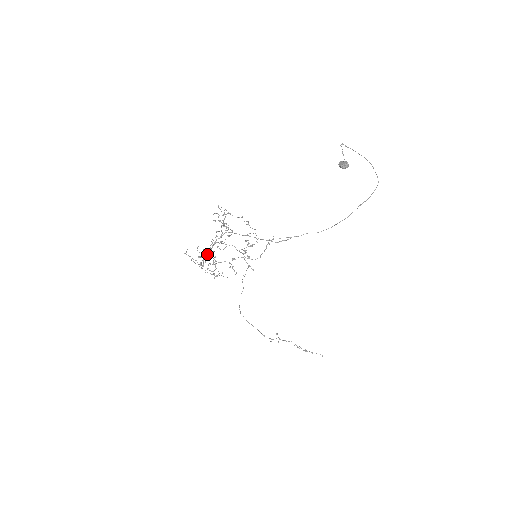
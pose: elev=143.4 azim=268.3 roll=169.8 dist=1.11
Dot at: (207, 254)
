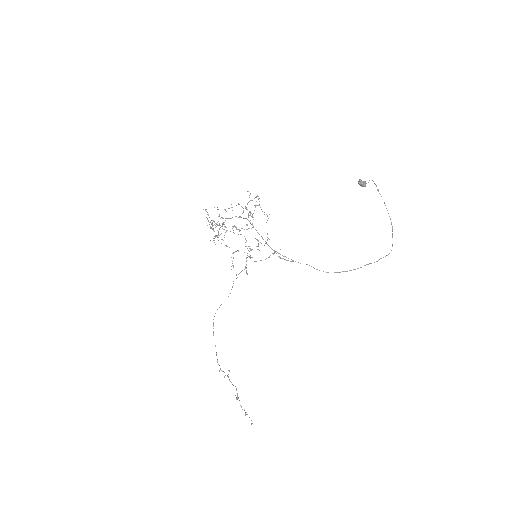
Dot at: (221, 226)
